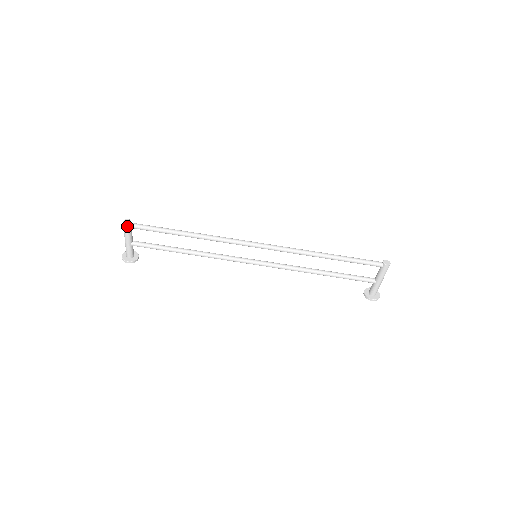
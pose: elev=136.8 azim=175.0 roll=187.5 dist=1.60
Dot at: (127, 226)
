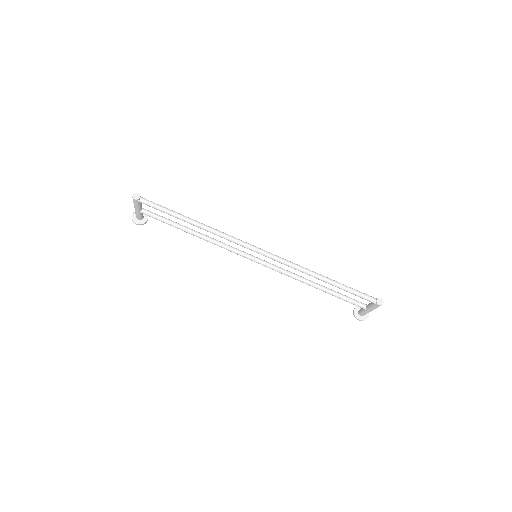
Dot at: (136, 200)
